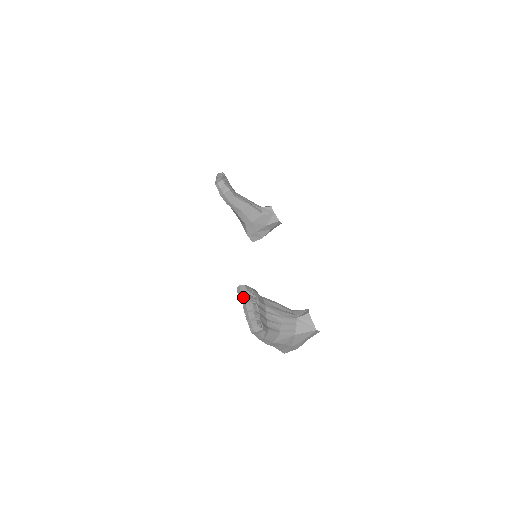
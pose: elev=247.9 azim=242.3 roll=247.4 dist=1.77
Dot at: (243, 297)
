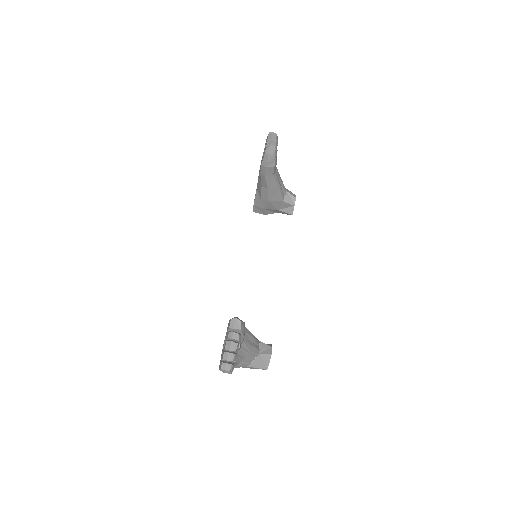
Dot at: (233, 332)
